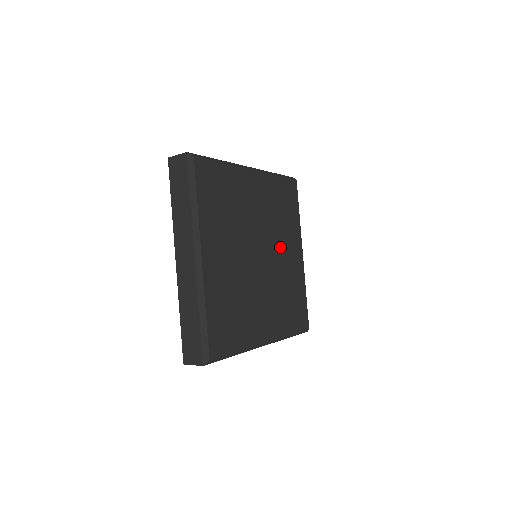
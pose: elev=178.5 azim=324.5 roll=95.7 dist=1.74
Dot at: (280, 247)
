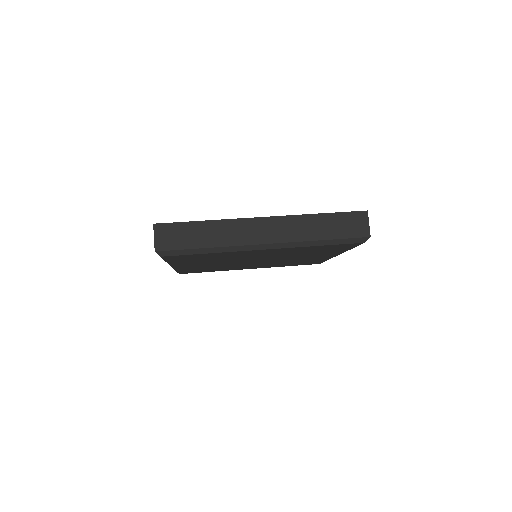
Dot at: (295, 257)
